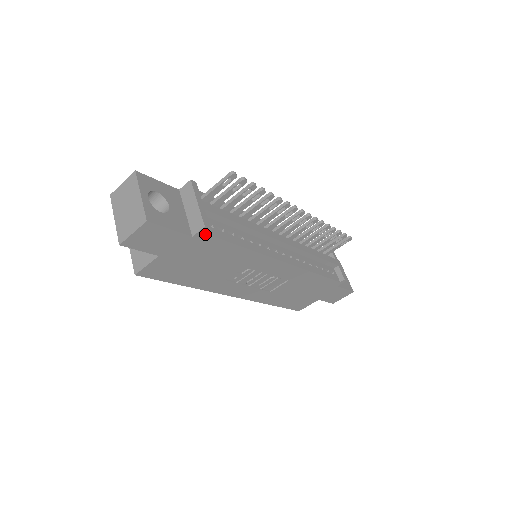
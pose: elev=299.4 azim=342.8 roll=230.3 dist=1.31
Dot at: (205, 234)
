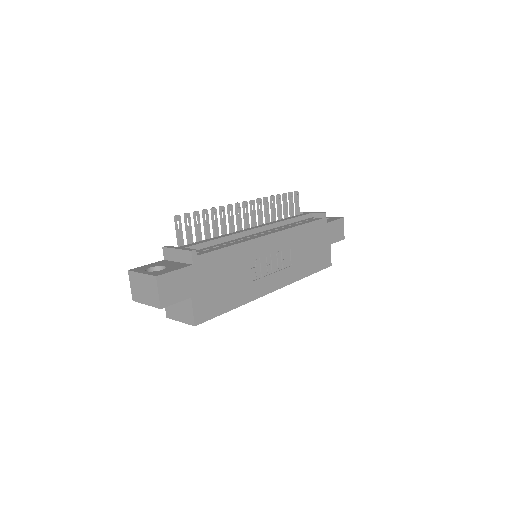
Dot at: (198, 256)
